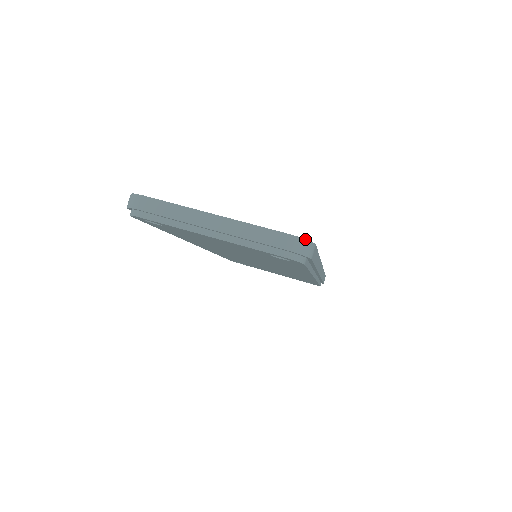
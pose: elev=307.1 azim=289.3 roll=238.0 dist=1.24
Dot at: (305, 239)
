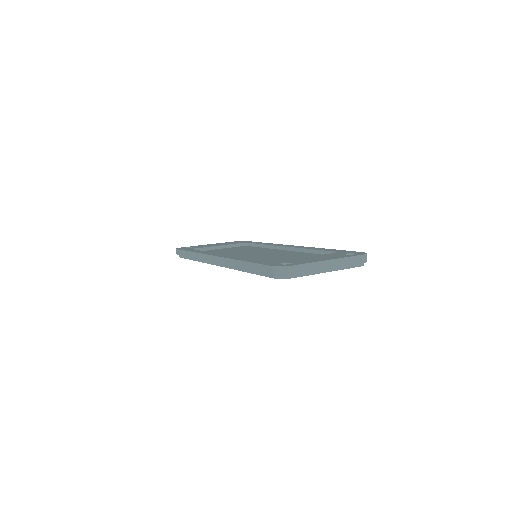
Dot at: (366, 253)
